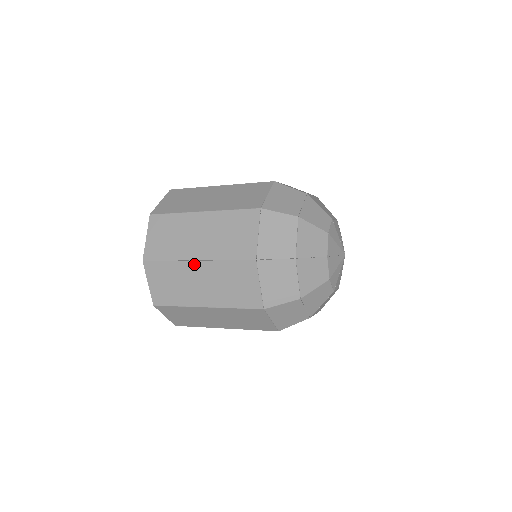
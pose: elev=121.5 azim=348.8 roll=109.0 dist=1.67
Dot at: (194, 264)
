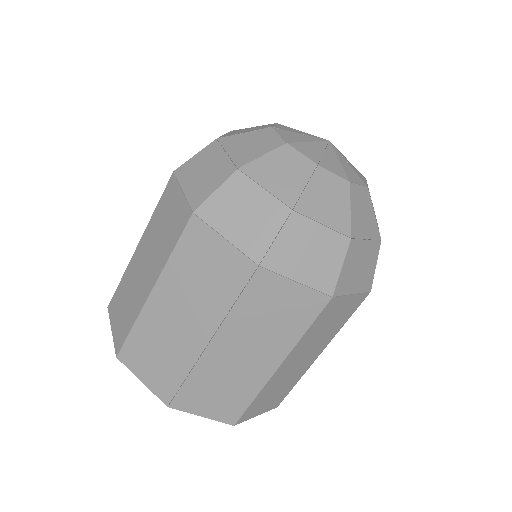
Dot at: (212, 349)
